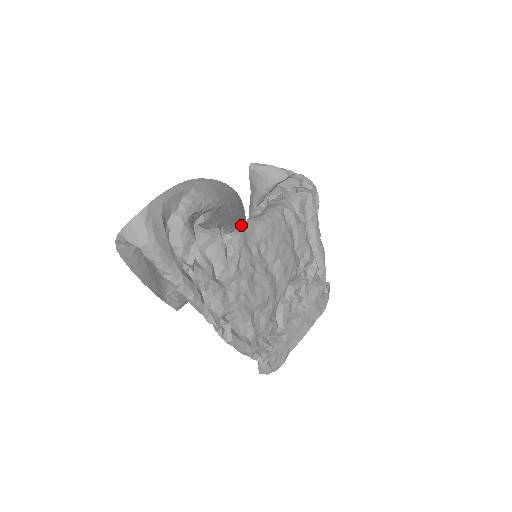
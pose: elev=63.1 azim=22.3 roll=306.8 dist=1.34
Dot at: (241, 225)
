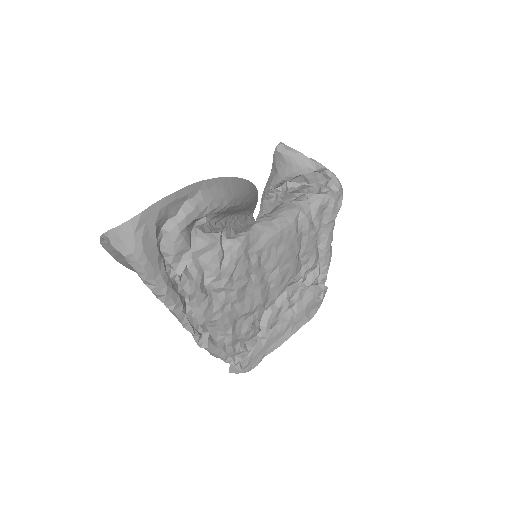
Dot at: (251, 208)
